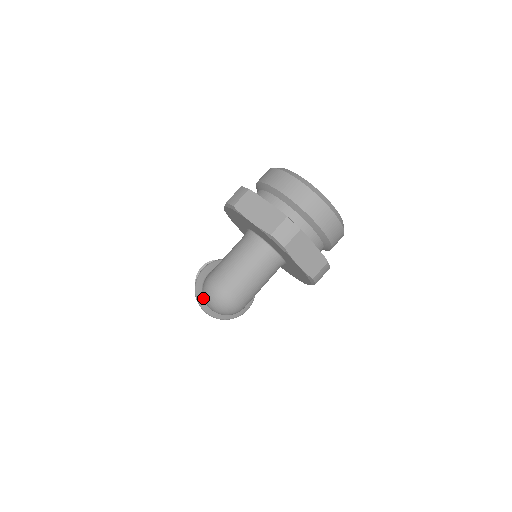
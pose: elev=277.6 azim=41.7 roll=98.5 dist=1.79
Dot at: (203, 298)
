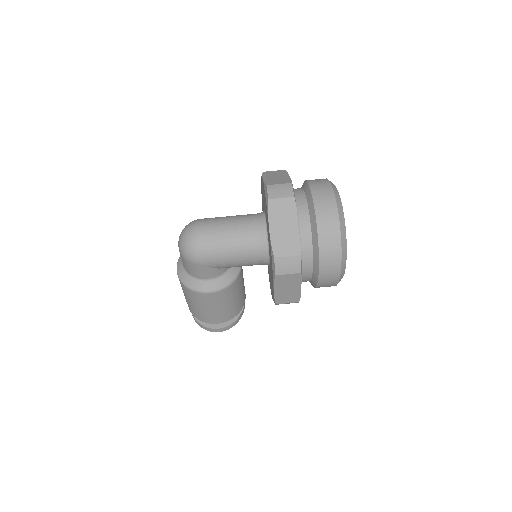
Dot at: occluded
